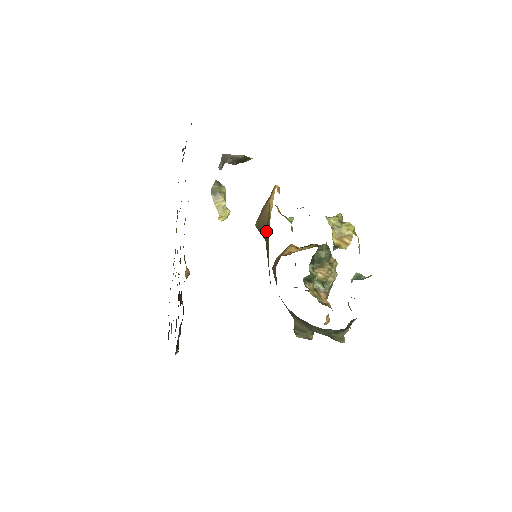
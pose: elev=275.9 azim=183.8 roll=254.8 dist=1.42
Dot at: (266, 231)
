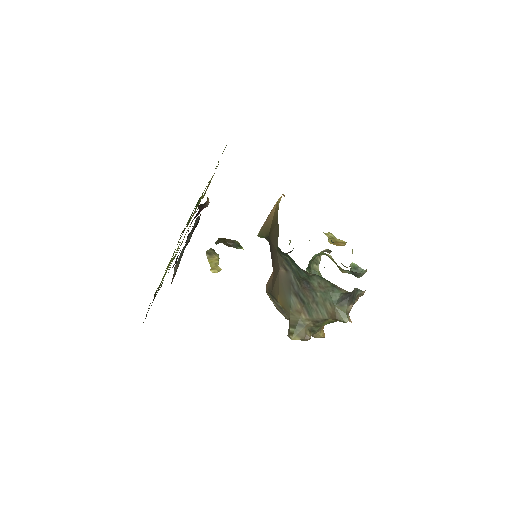
Dot at: (271, 227)
